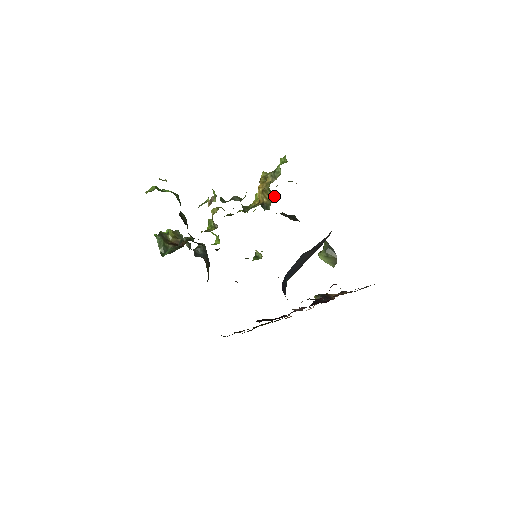
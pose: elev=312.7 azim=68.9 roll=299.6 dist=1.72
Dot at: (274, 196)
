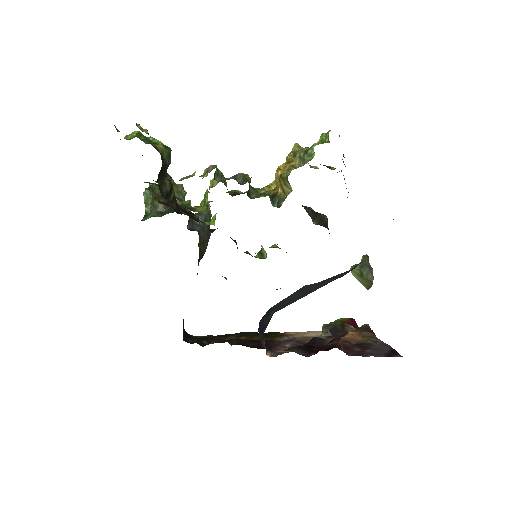
Dot at: (291, 190)
